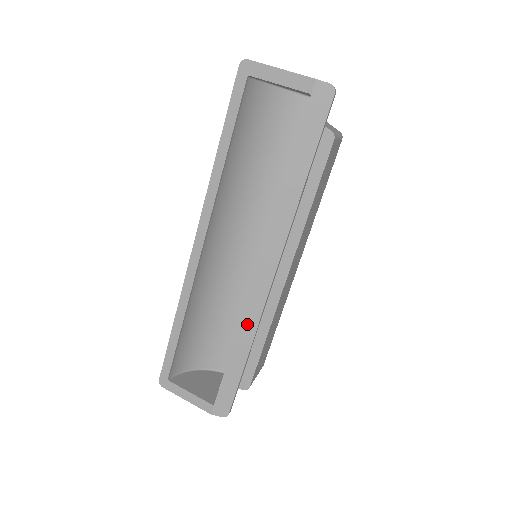
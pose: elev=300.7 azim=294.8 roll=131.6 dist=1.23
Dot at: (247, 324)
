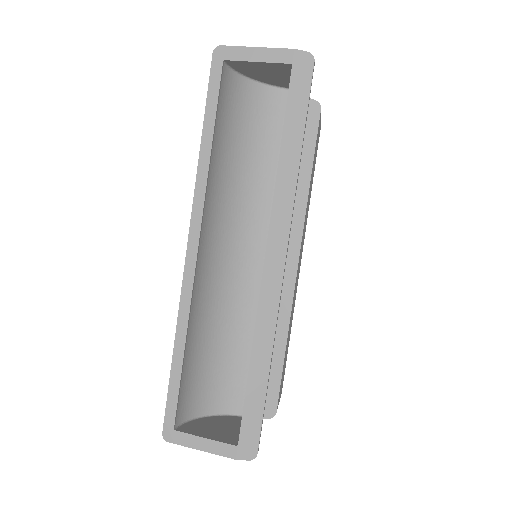
Dot at: (263, 328)
